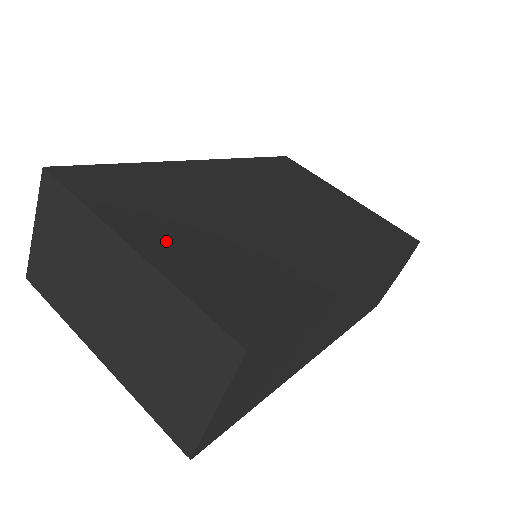
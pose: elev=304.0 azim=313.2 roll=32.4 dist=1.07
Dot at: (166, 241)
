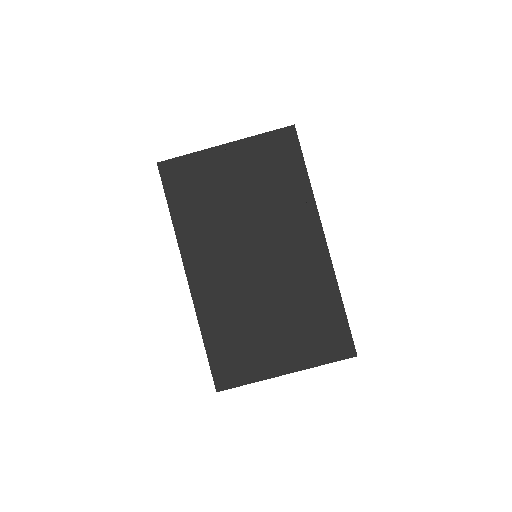
Dot at: (284, 355)
